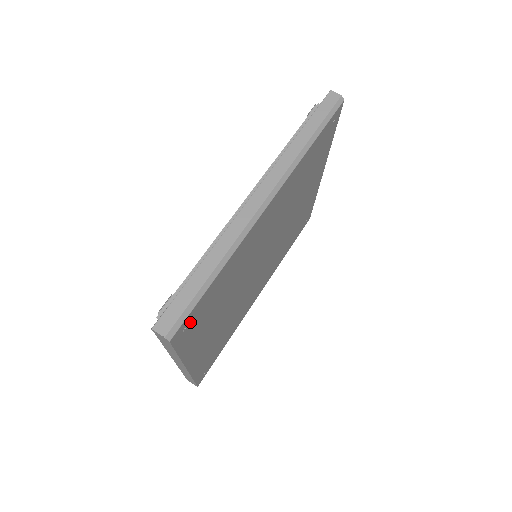
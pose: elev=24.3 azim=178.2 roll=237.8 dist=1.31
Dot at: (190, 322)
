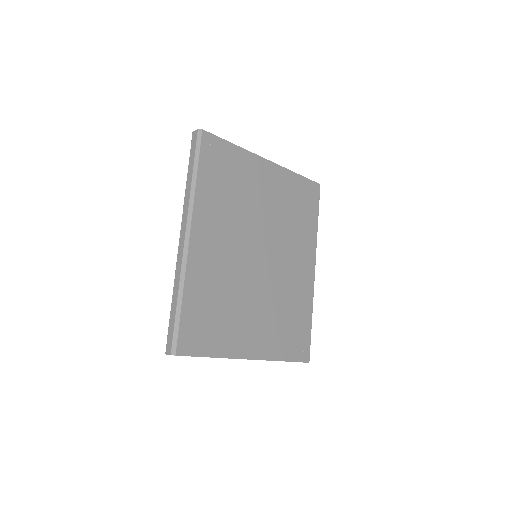
Dot at: (190, 336)
